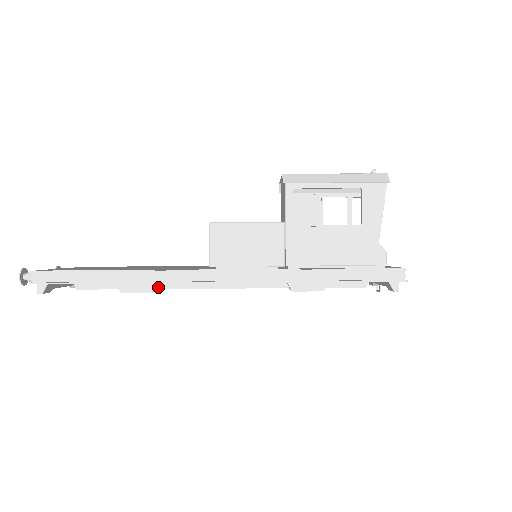
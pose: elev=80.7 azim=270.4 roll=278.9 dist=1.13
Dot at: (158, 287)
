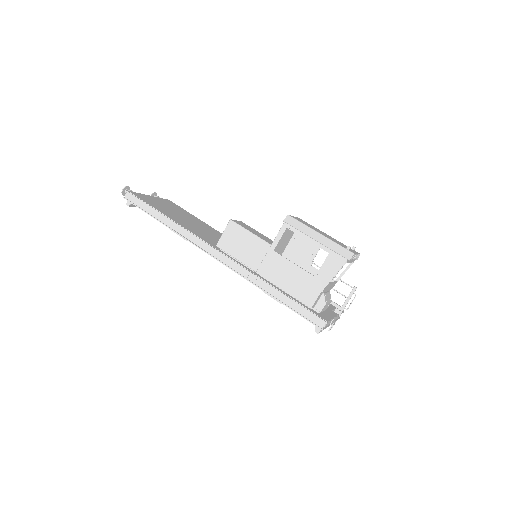
Dot at: occluded
